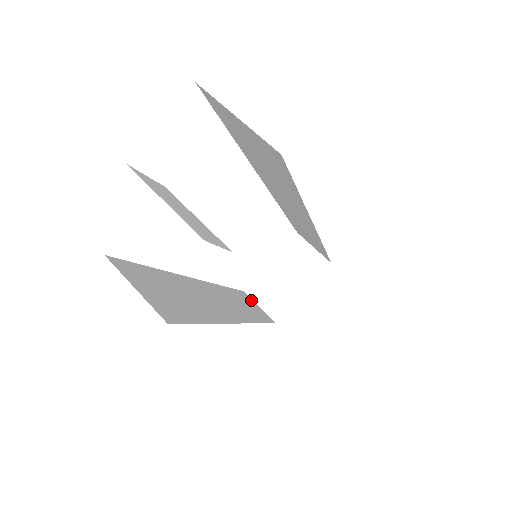
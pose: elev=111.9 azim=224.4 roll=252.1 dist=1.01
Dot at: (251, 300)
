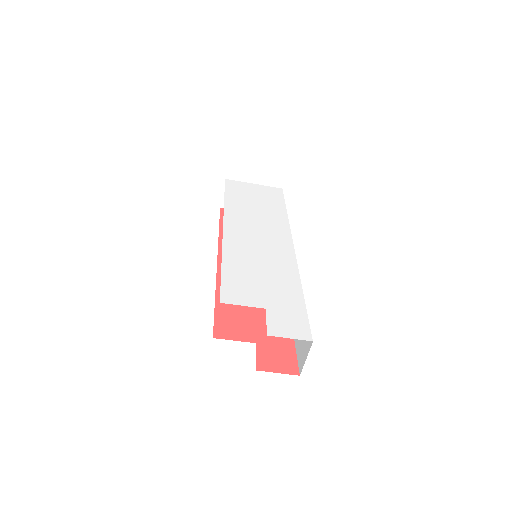
Dot at: occluded
